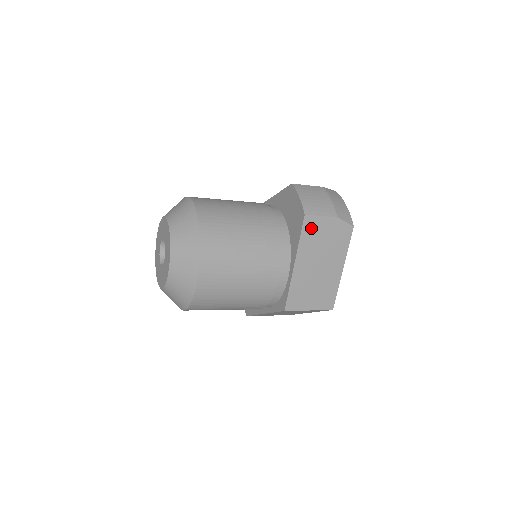
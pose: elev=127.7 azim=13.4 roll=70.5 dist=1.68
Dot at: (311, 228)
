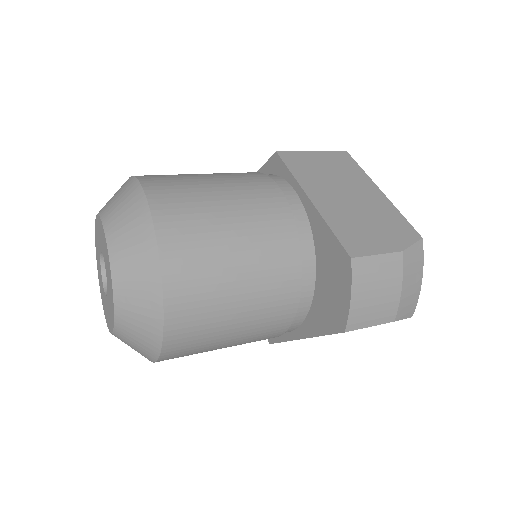
Dot at: occluded
